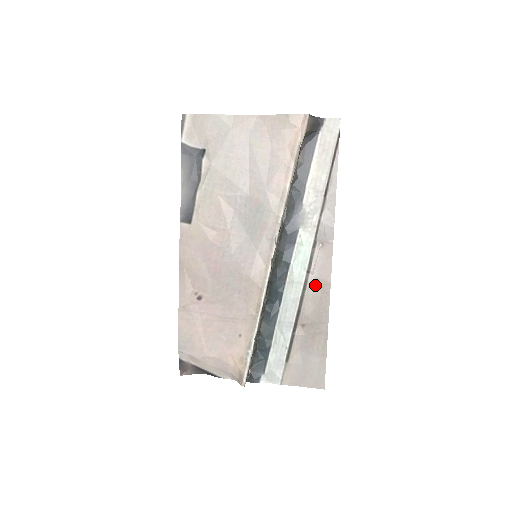
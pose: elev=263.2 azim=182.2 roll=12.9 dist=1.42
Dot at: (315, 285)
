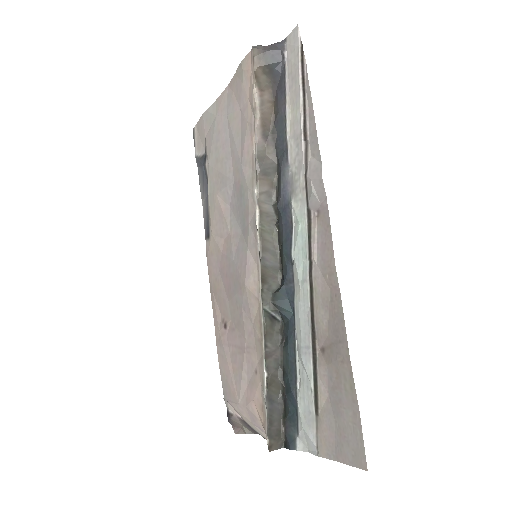
Dot at: (321, 279)
